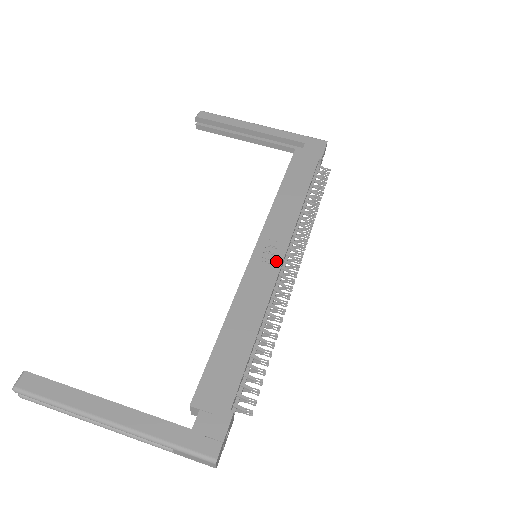
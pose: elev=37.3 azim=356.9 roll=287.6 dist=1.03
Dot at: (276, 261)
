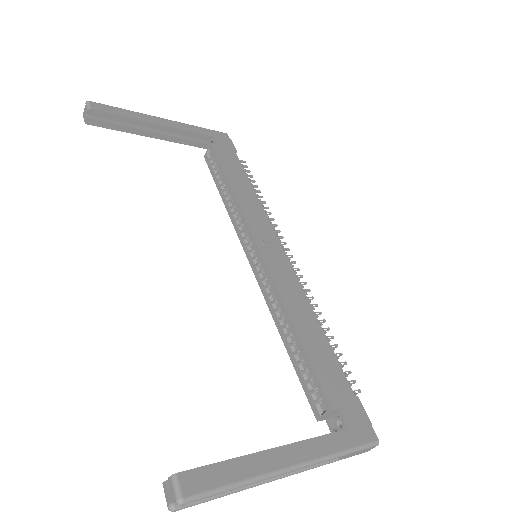
Dot at: (282, 256)
